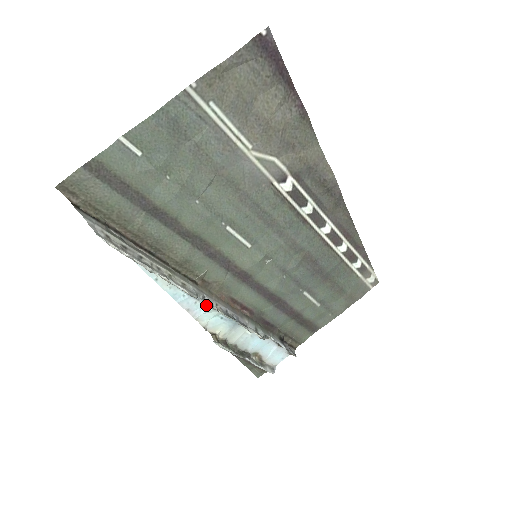
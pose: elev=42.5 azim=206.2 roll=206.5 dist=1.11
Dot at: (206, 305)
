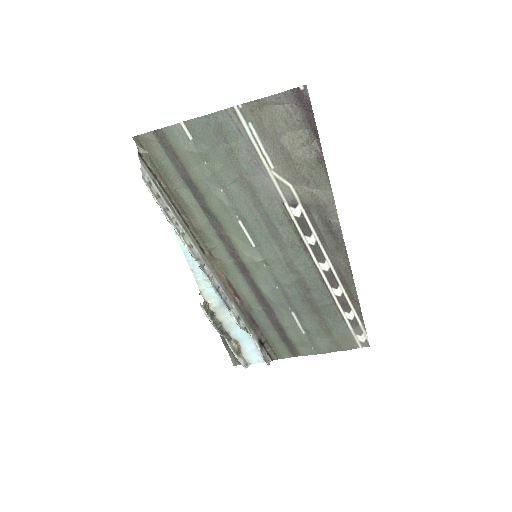
Dot at: occluded
